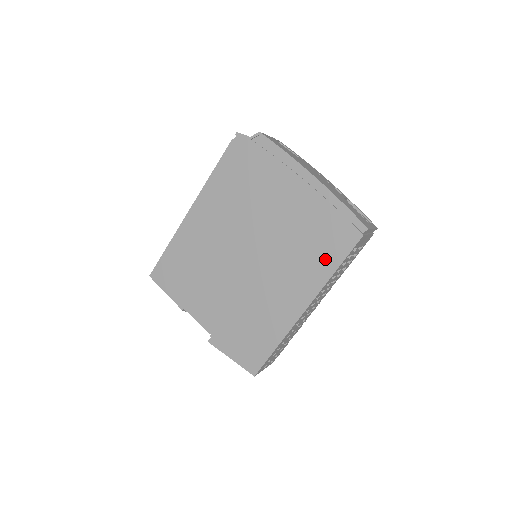
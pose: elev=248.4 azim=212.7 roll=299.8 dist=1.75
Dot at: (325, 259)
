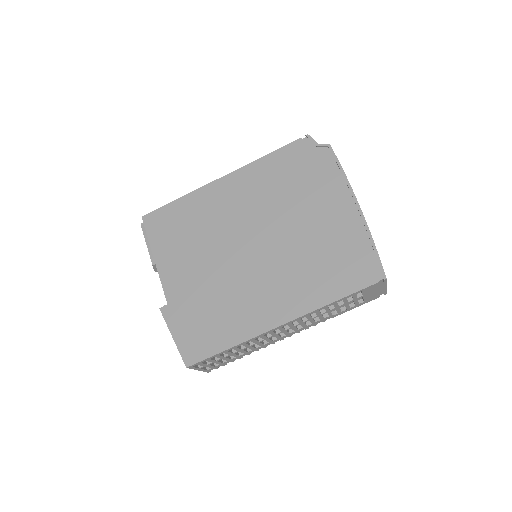
Dot at: (328, 286)
